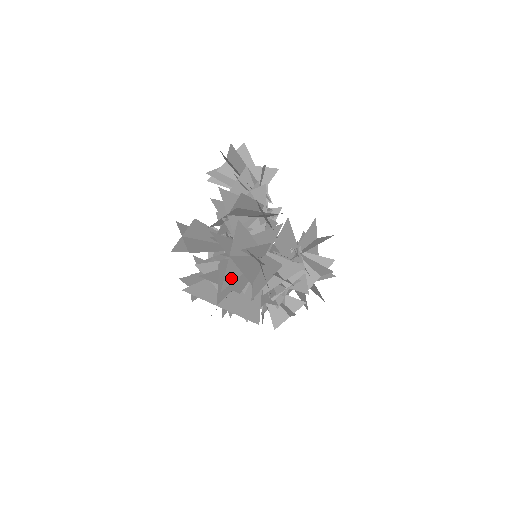
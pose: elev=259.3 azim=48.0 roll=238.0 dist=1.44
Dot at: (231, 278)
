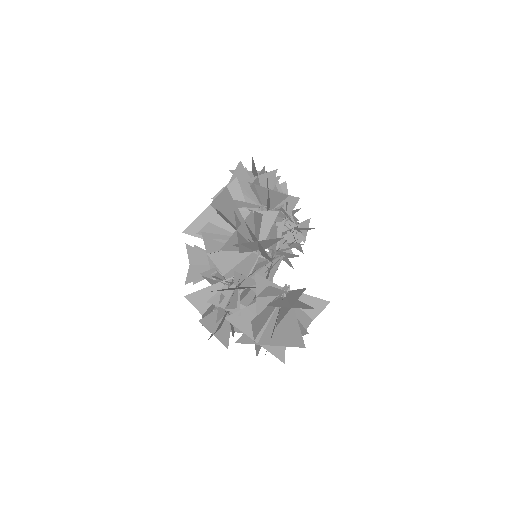
Dot at: (240, 178)
